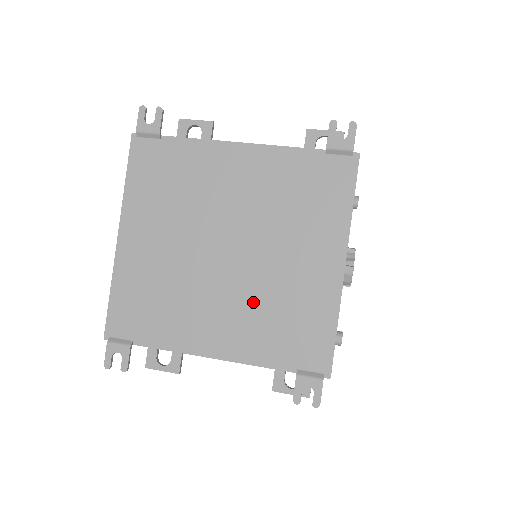
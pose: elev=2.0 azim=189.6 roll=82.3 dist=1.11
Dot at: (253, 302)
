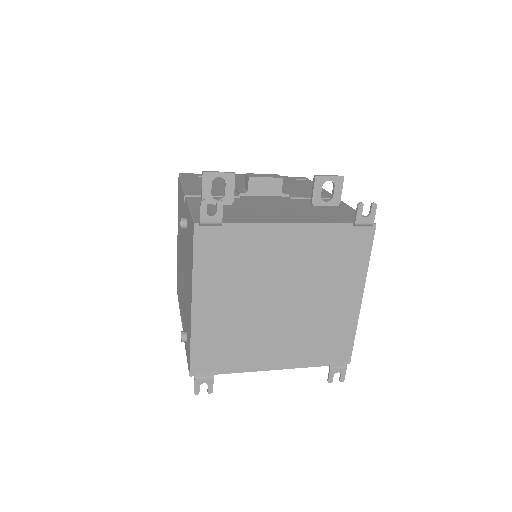
Dot at: (301, 331)
